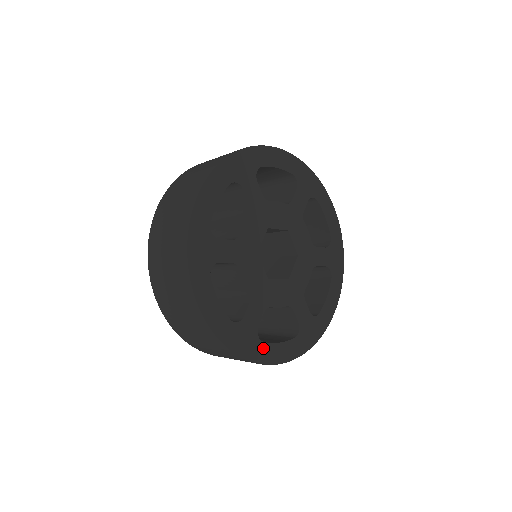
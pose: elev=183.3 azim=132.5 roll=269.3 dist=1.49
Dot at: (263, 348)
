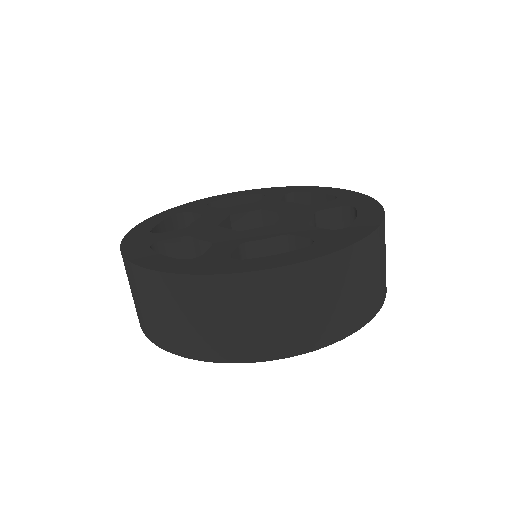
Dot at: occluded
